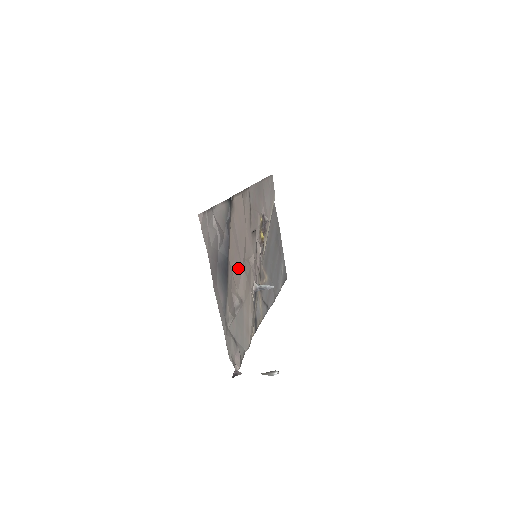
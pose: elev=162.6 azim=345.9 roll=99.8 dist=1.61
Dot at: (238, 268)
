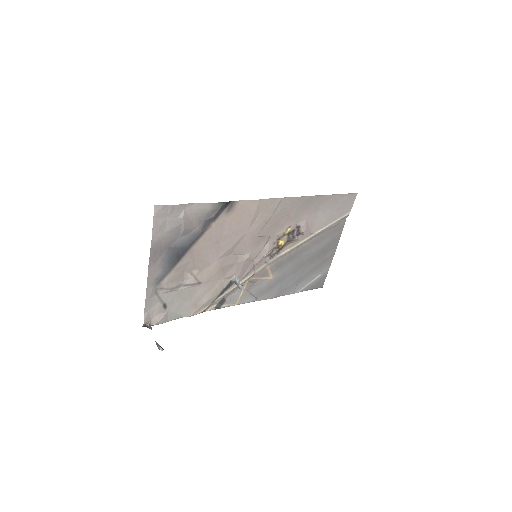
Dot at: (209, 258)
